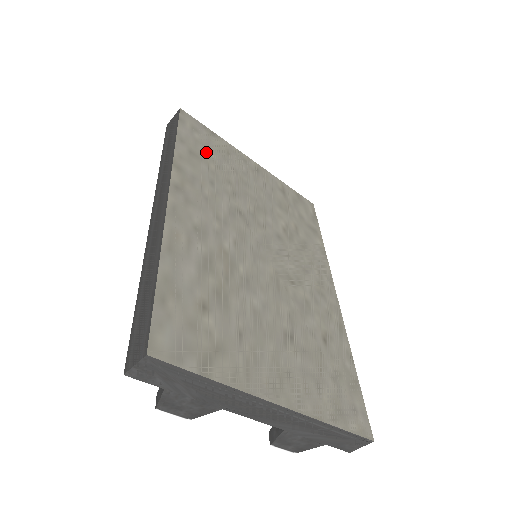
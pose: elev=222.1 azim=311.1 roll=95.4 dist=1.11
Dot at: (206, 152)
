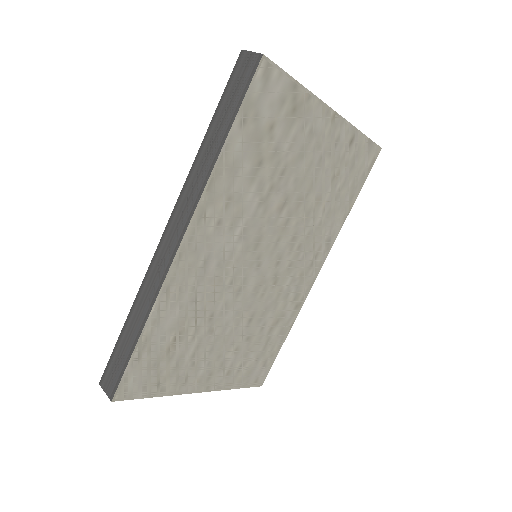
Dot at: (263, 137)
